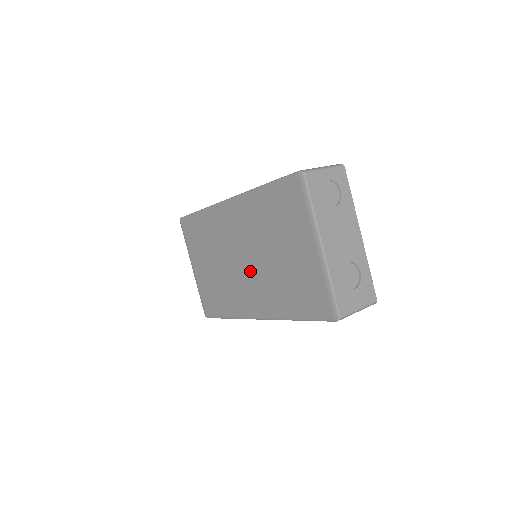
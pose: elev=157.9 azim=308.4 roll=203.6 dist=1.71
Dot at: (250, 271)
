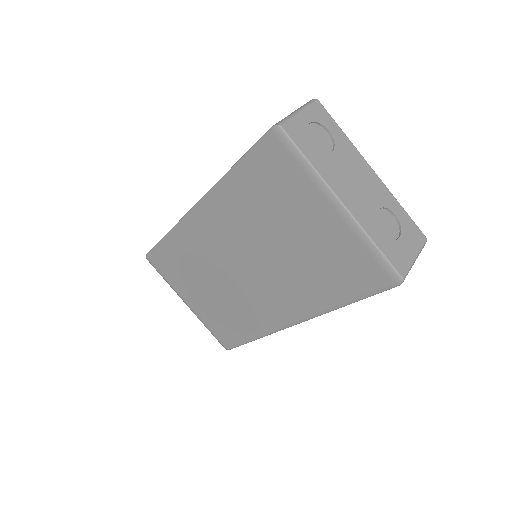
Dot at: (259, 276)
